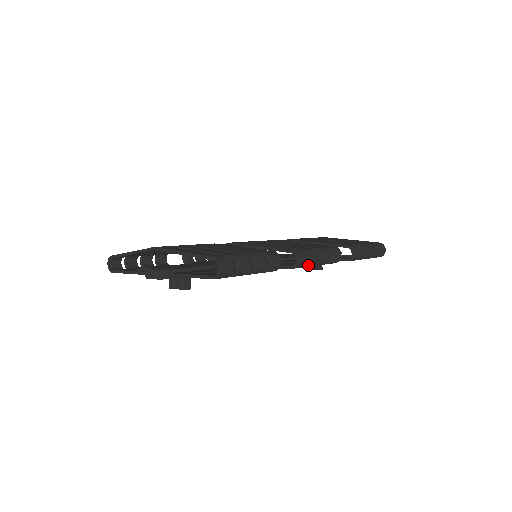
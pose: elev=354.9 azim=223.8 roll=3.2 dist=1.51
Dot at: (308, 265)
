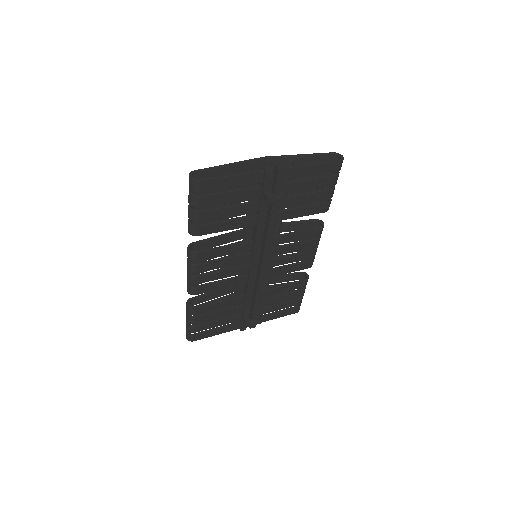
Dot at: (320, 237)
